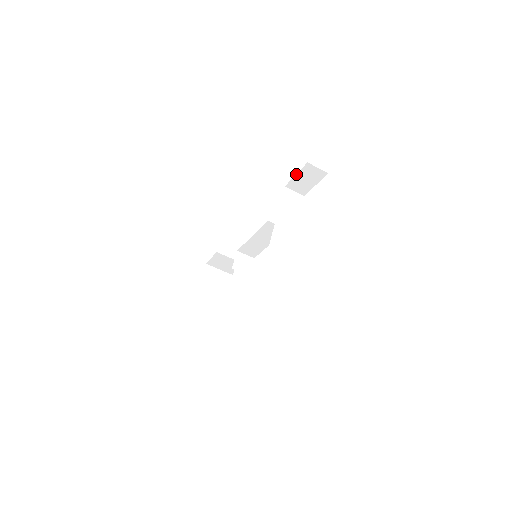
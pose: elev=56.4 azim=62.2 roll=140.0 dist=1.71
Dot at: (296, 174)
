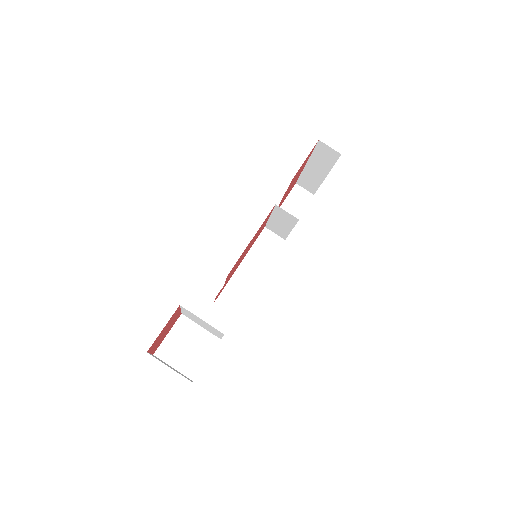
Dot at: (285, 199)
